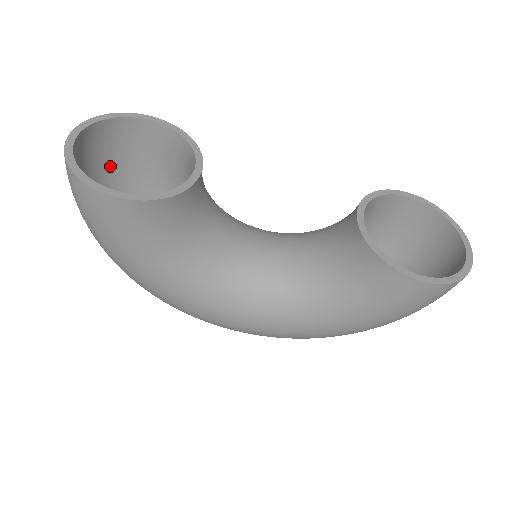
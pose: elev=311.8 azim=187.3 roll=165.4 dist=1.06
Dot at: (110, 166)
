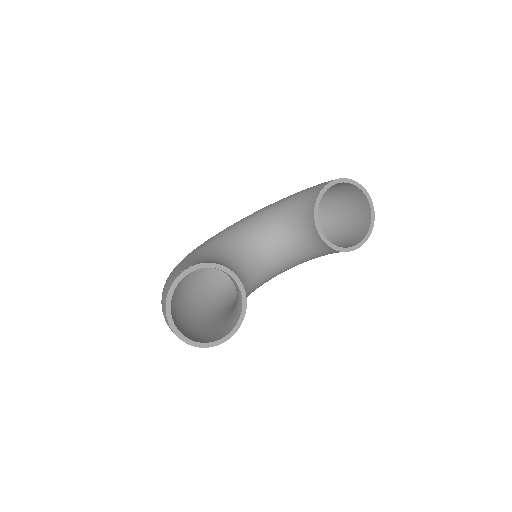
Dot at: occluded
